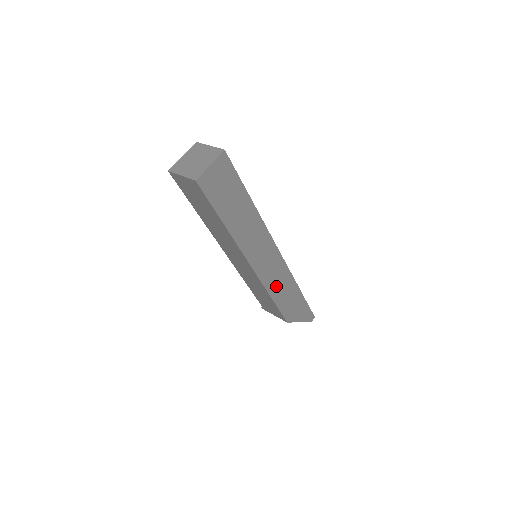
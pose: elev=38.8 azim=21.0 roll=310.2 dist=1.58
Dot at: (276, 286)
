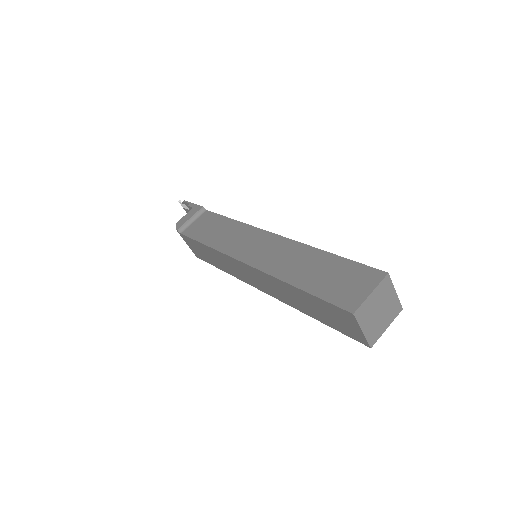
Dot at: occluded
